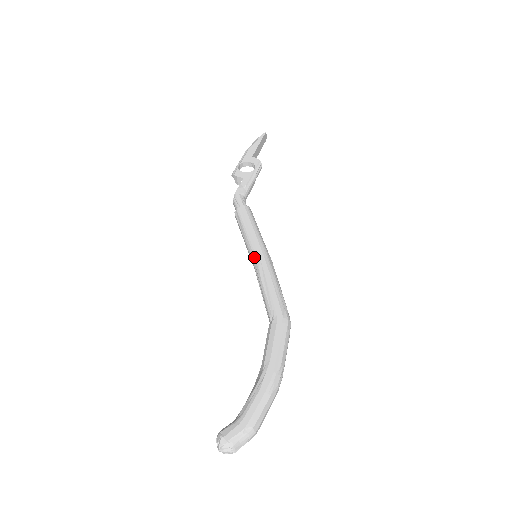
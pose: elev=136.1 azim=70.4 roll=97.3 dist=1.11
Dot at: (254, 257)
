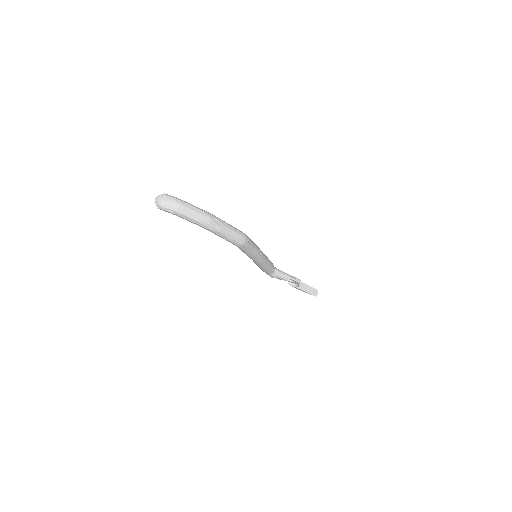
Dot at: occluded
